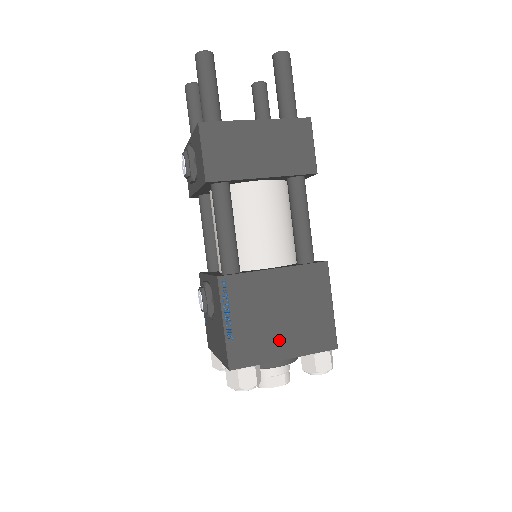
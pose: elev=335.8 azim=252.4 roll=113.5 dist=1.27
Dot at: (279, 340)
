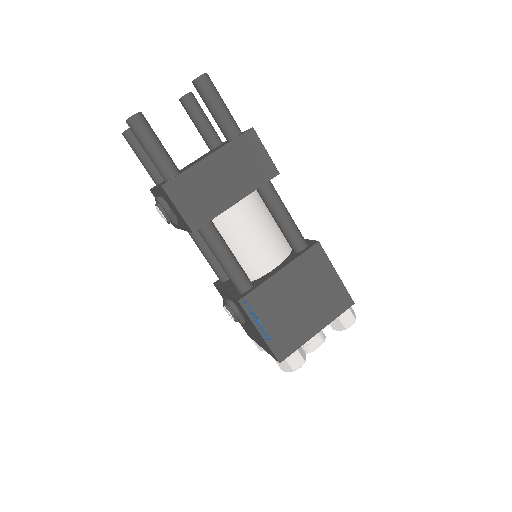
Dot at: (307, 322)
